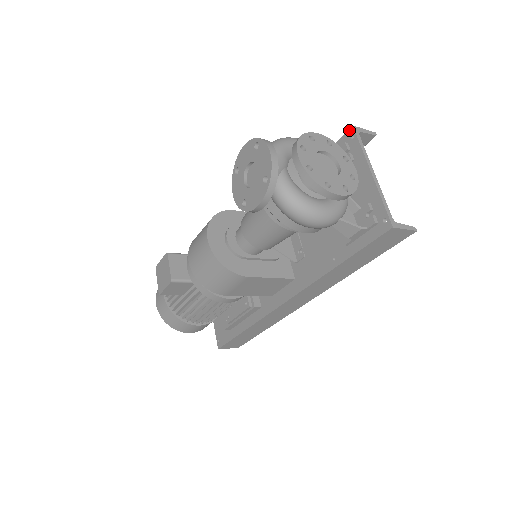
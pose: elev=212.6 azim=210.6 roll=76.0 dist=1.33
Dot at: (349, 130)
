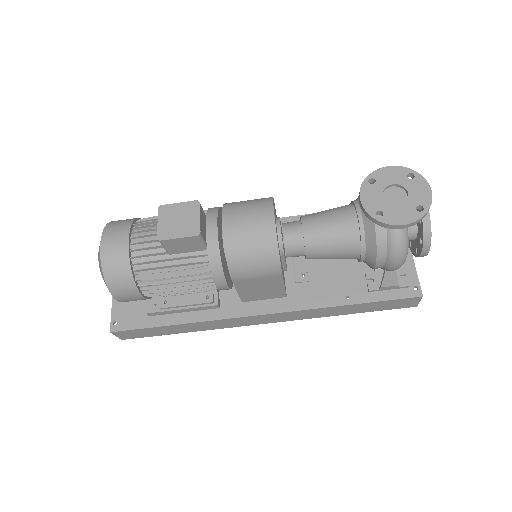
Dot at: occluded
